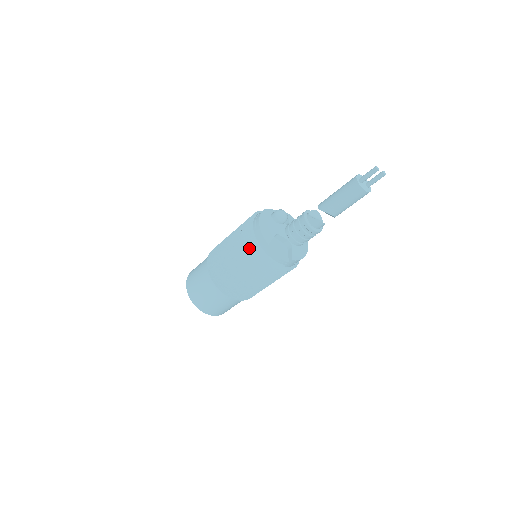
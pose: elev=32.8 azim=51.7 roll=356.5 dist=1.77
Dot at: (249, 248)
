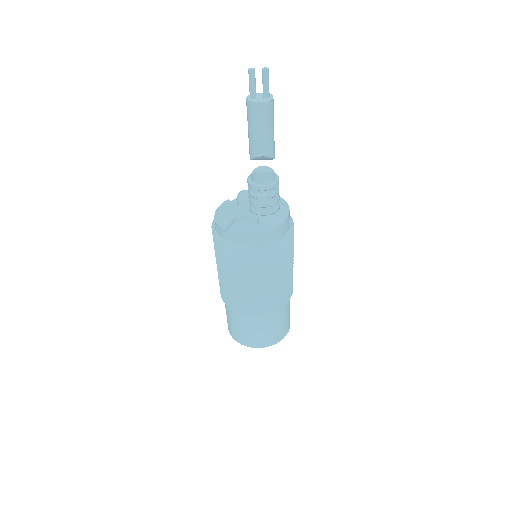
Dot at: (219, 247)
